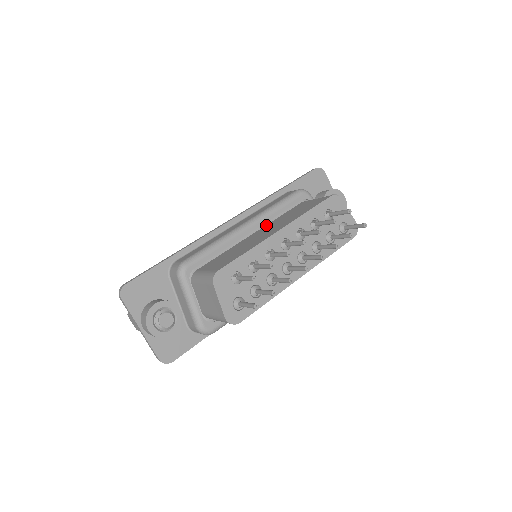
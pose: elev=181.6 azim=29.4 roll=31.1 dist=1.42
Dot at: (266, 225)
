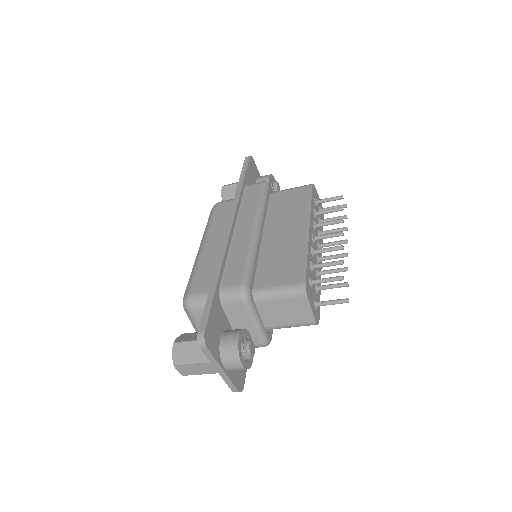
Dot at: (266, 224)
